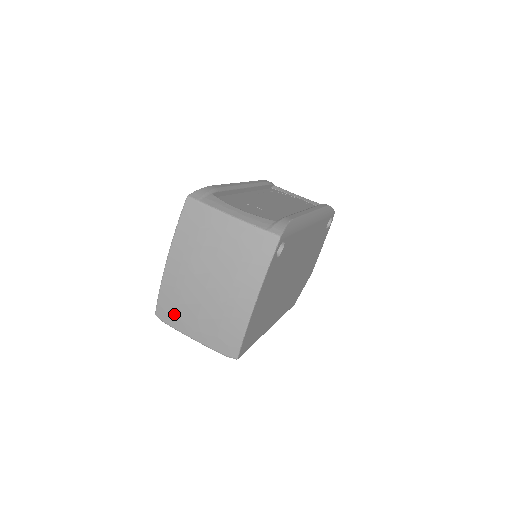
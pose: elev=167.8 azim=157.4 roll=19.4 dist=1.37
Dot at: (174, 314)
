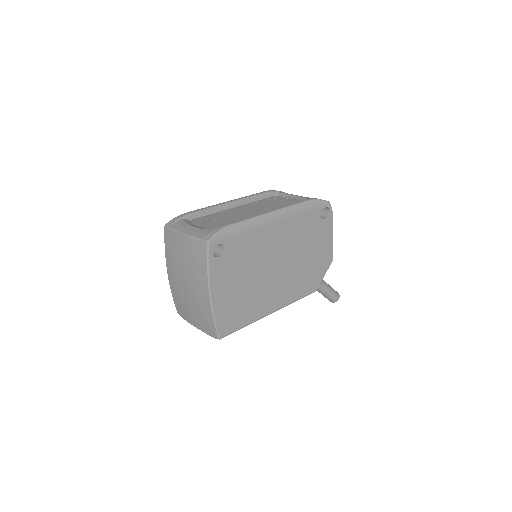
Dot at: (182, 311)
